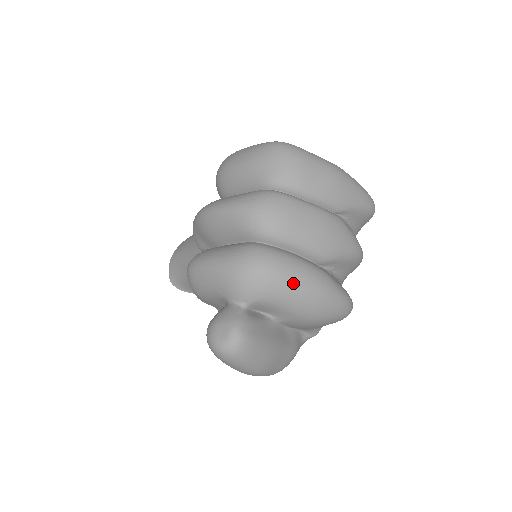
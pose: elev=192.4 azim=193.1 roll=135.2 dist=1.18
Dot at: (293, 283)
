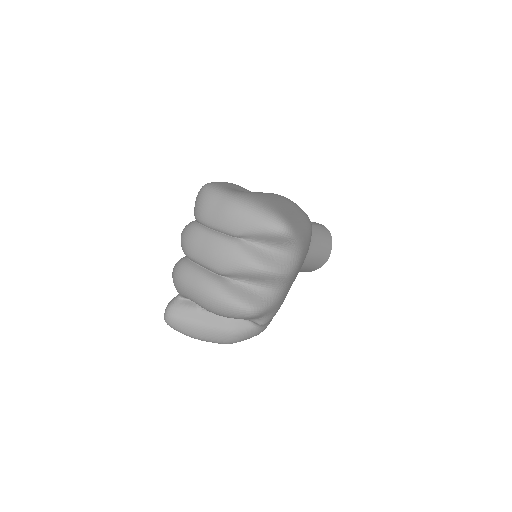
Dot at: (189, 287)
